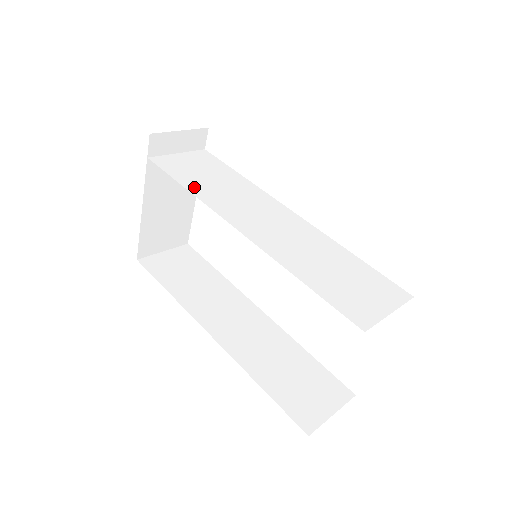
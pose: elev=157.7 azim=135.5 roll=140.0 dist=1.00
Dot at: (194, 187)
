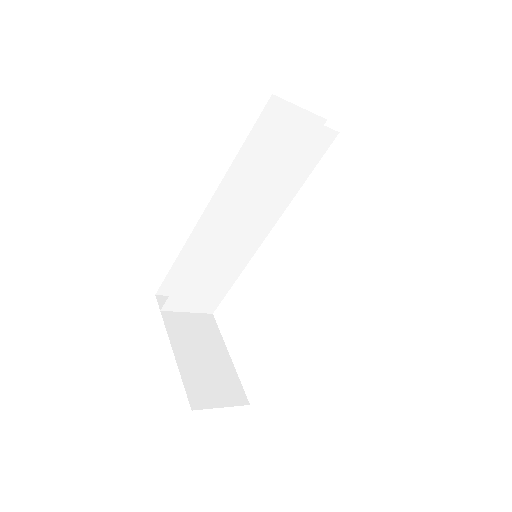
Dot at: (191, 273)
